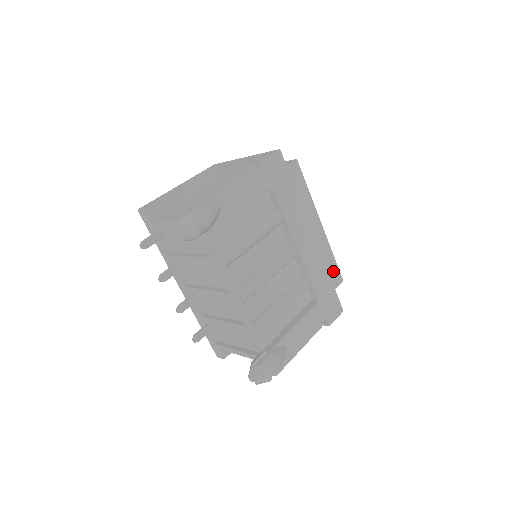
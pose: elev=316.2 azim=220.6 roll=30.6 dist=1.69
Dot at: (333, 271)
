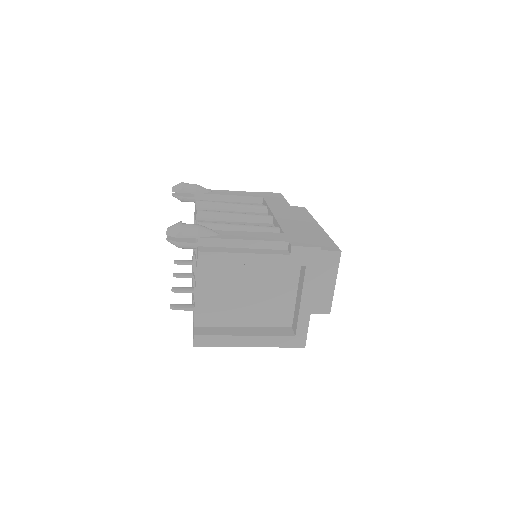
Dot at: (326, 244)
